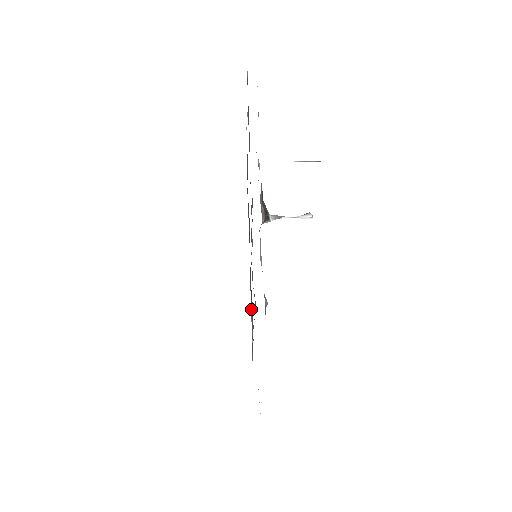
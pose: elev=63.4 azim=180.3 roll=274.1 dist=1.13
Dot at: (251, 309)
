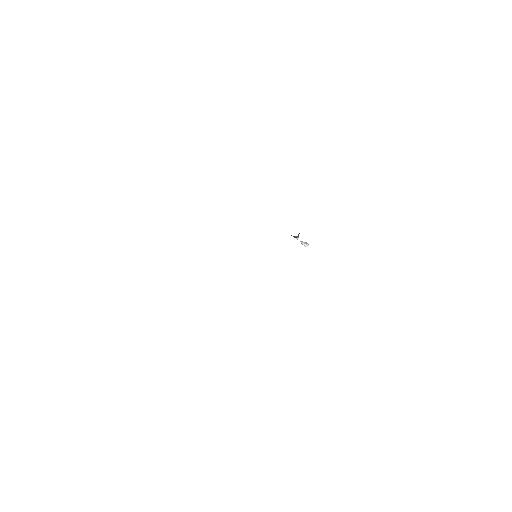
Dot at: occluded
